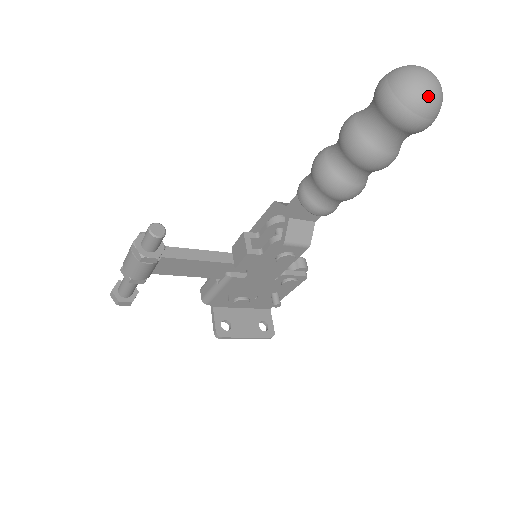
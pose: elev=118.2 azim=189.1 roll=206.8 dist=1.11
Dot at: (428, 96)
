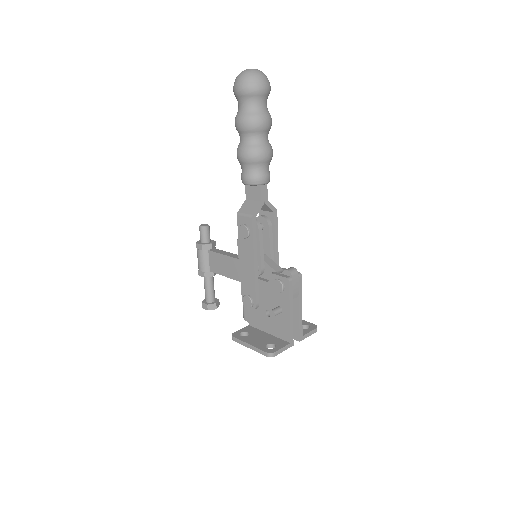
Dot at: (240, 74)
